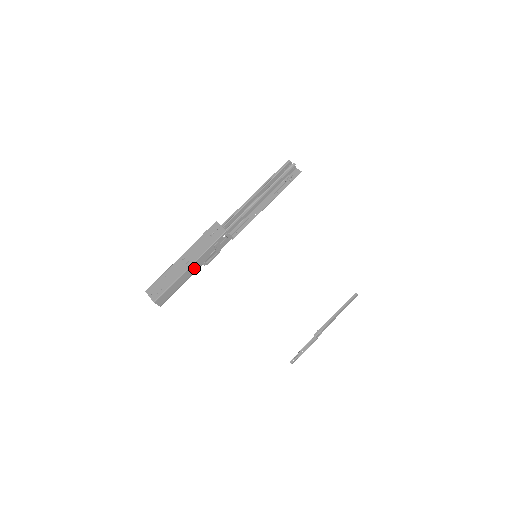
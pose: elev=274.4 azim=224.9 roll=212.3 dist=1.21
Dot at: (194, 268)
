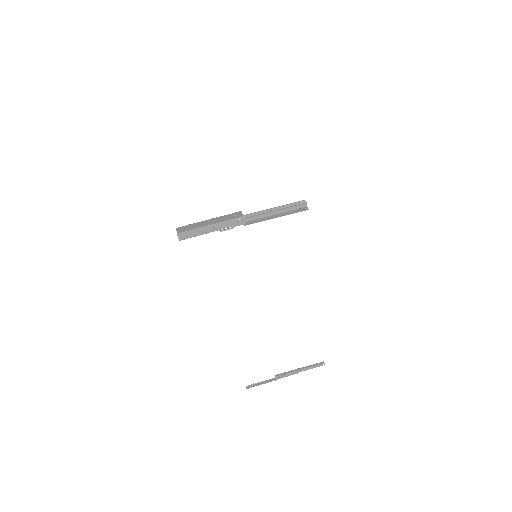
Dot at: (212, 228)
